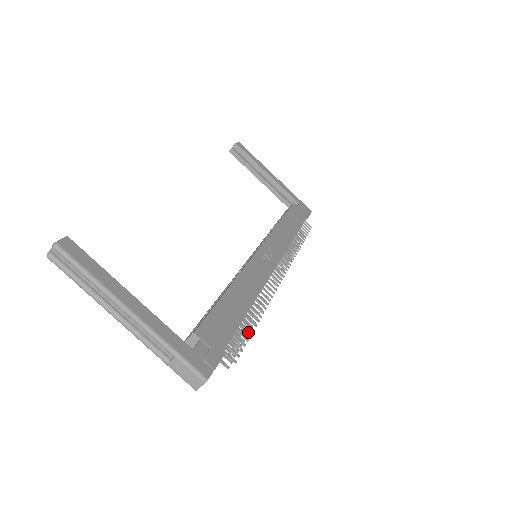
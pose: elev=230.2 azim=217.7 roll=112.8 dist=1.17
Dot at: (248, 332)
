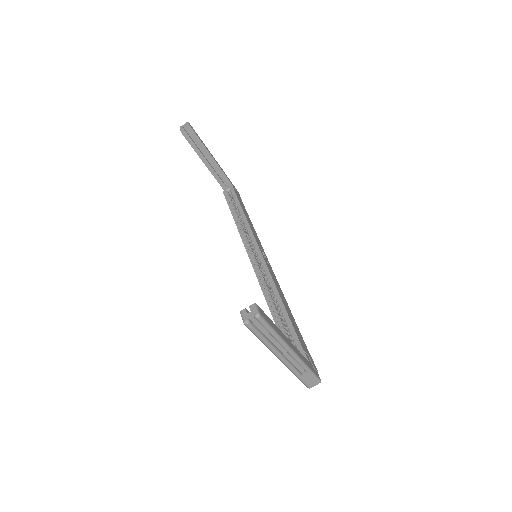
Dot at: occluded
